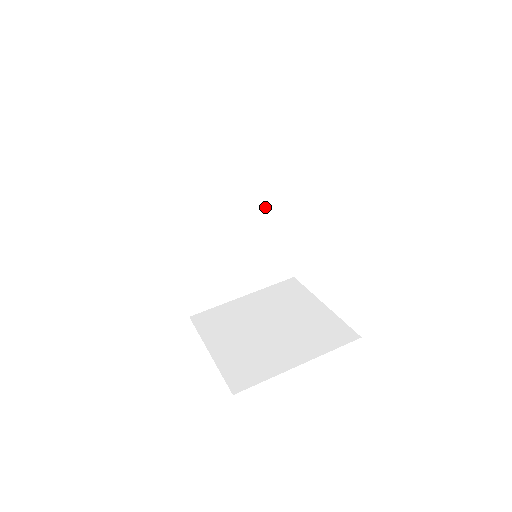
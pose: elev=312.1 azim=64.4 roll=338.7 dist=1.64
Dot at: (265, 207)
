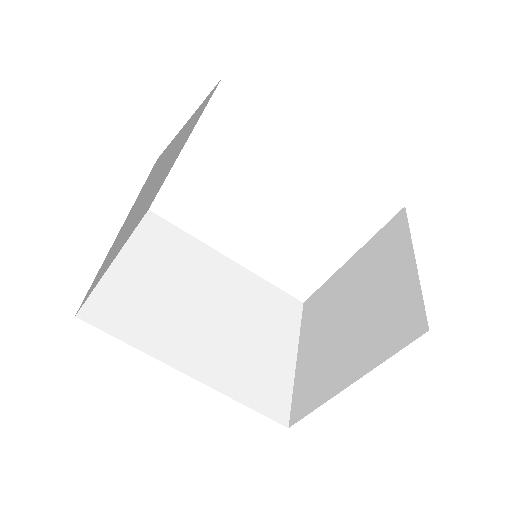
Dot at: (209, 266)
